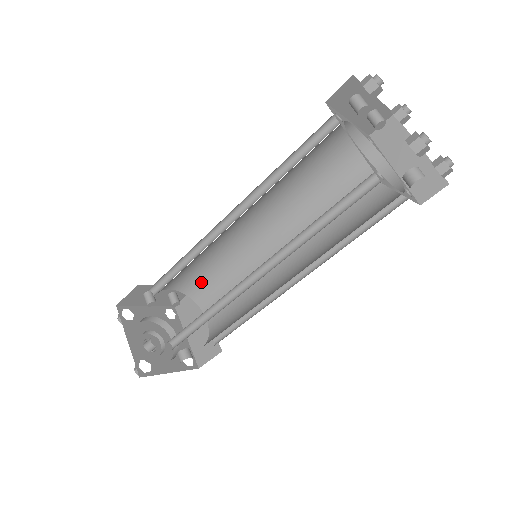
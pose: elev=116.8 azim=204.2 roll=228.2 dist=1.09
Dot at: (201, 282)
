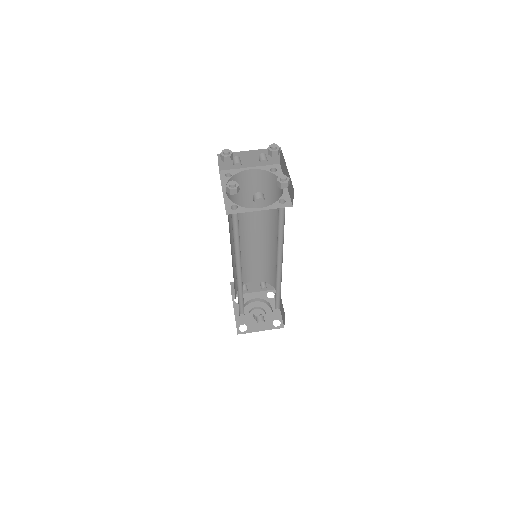
Dot at: (266, 273)
